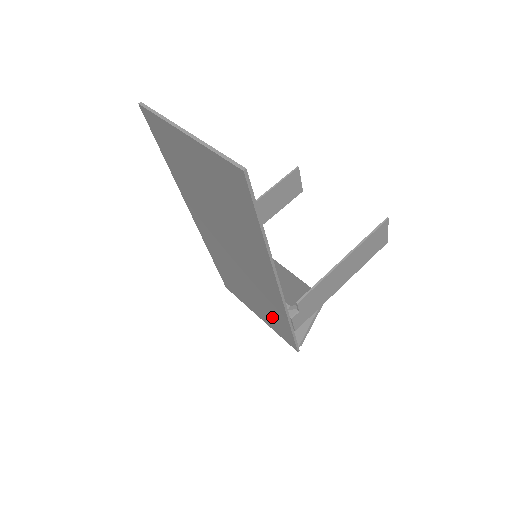
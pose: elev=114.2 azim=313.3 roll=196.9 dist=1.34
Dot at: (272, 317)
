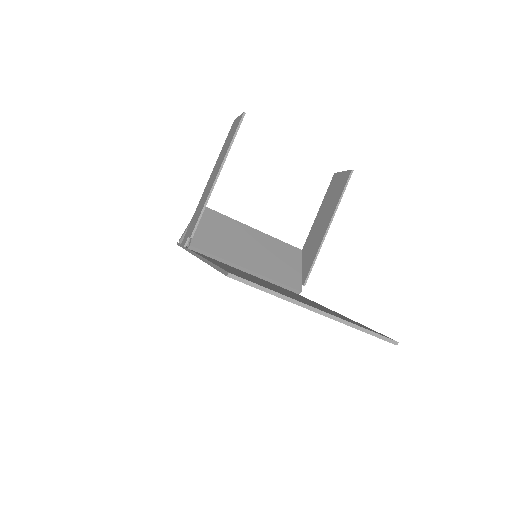
Dot at: occluded
